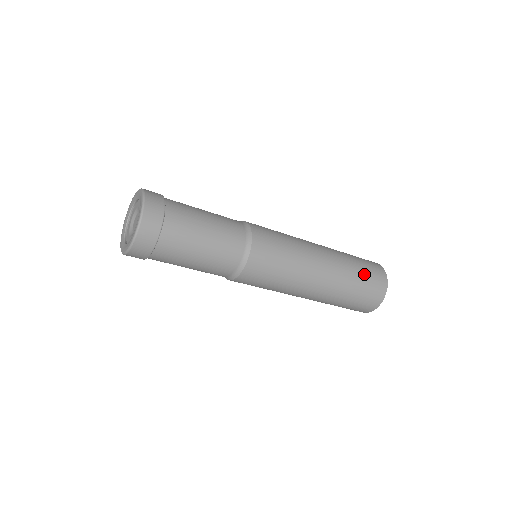
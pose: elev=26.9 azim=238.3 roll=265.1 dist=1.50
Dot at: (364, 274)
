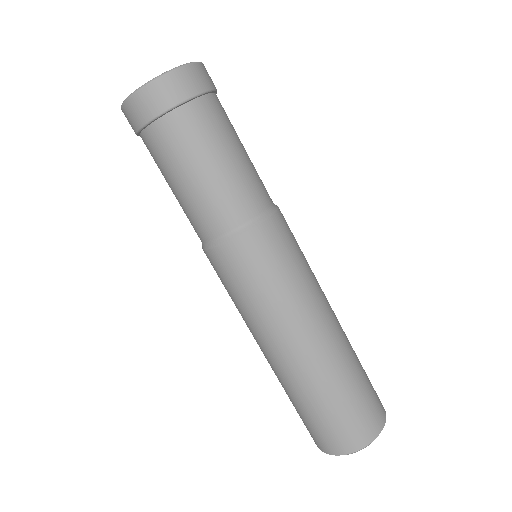
Dot at: (363, 389)
